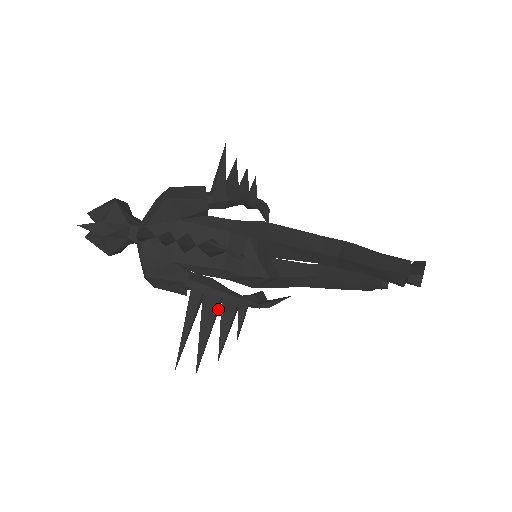
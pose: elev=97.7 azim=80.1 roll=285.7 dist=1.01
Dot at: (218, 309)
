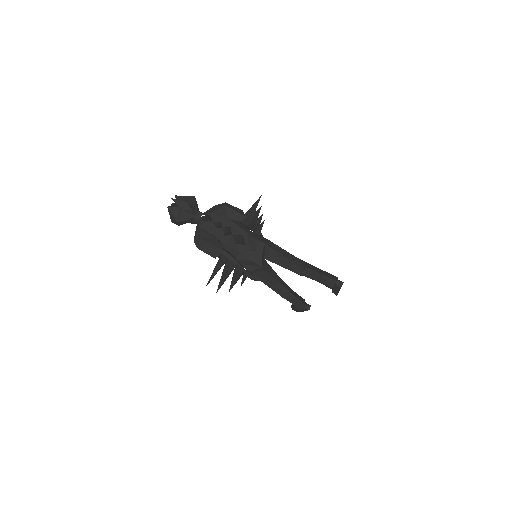
Dot at: occluded
